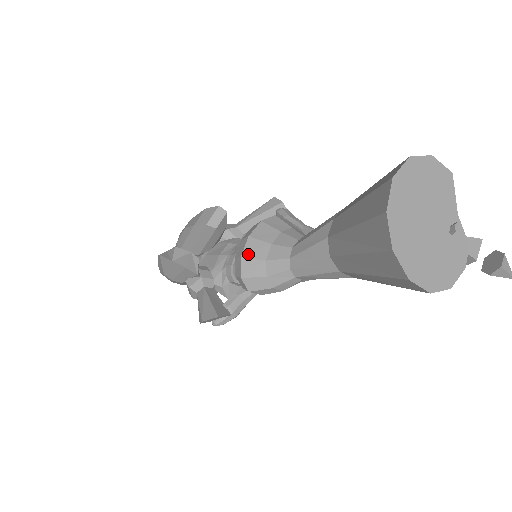
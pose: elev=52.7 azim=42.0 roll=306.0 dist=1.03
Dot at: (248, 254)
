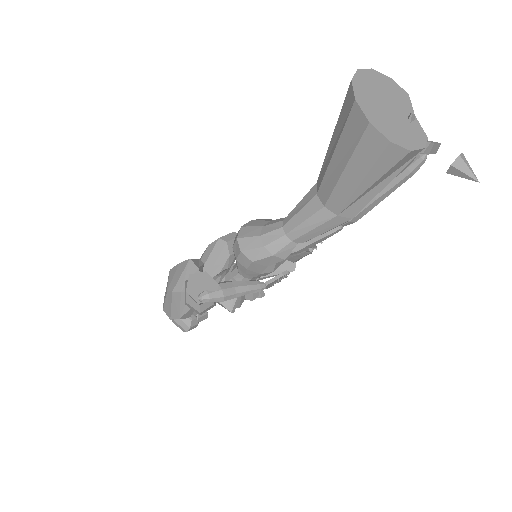
Dot at: (248, 225)
